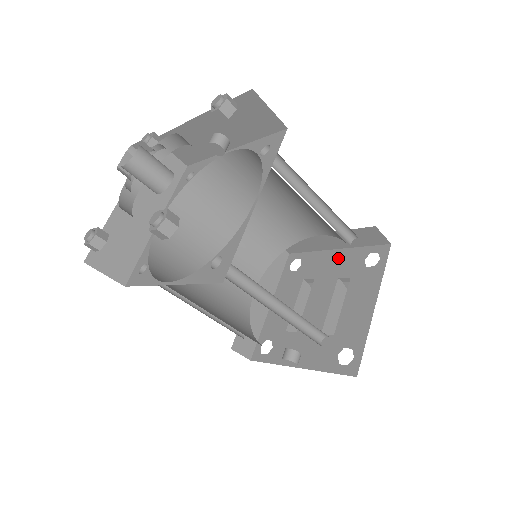
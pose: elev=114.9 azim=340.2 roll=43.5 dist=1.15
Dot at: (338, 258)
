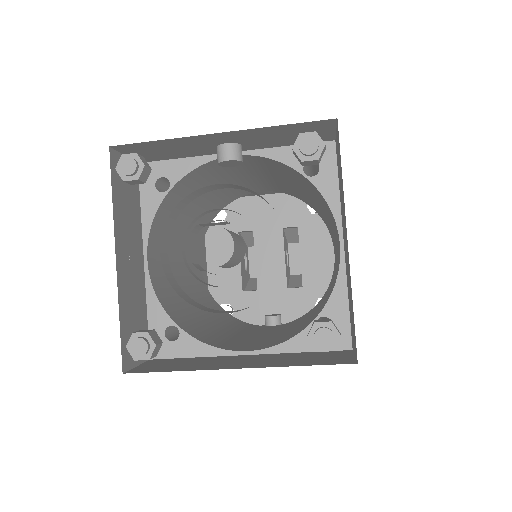
Dot at: (274, 205)
